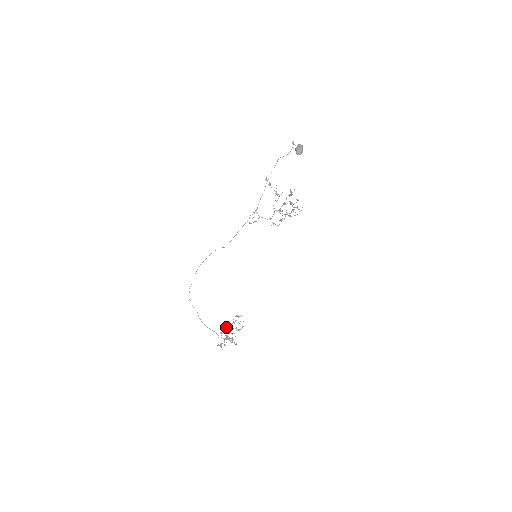
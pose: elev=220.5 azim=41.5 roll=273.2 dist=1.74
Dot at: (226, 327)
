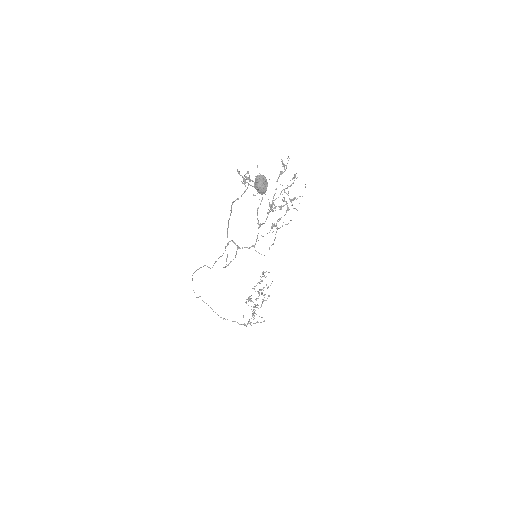
Dot at: (250, 299)
